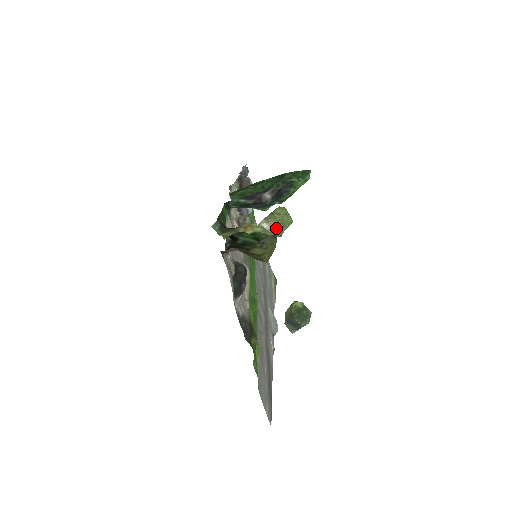
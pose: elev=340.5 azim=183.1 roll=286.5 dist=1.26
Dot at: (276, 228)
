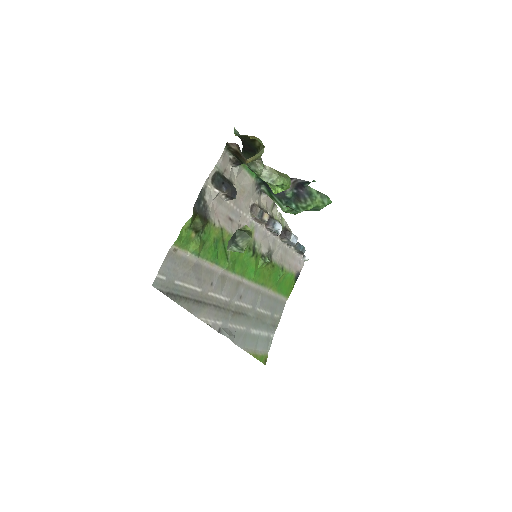
Dot at: (273, 174)
